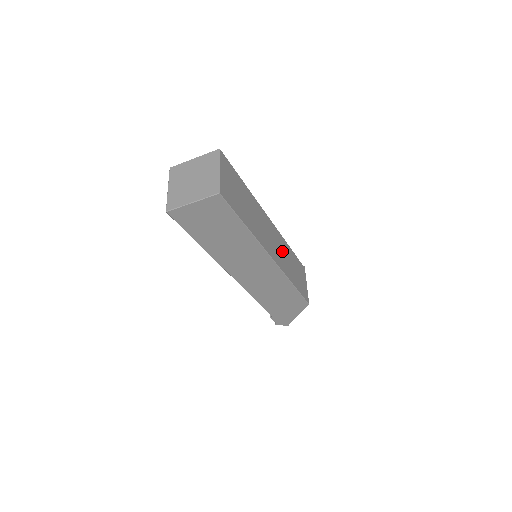
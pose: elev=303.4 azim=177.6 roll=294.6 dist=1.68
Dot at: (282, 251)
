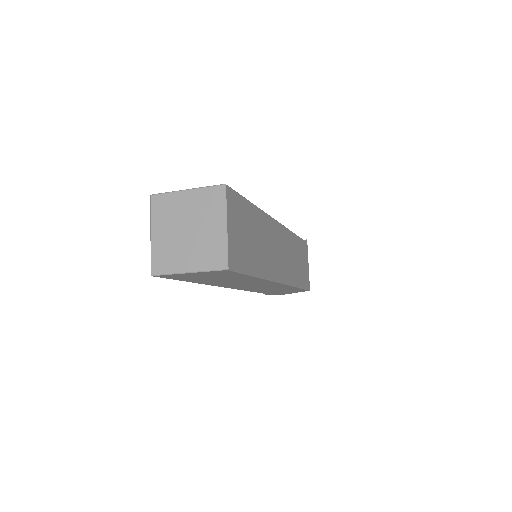
Dot at: (289, 253)
